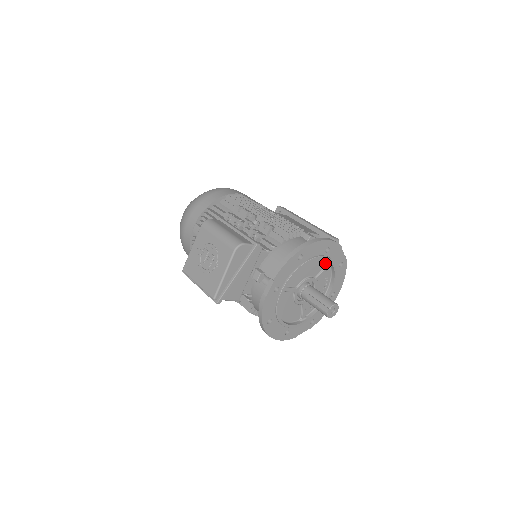
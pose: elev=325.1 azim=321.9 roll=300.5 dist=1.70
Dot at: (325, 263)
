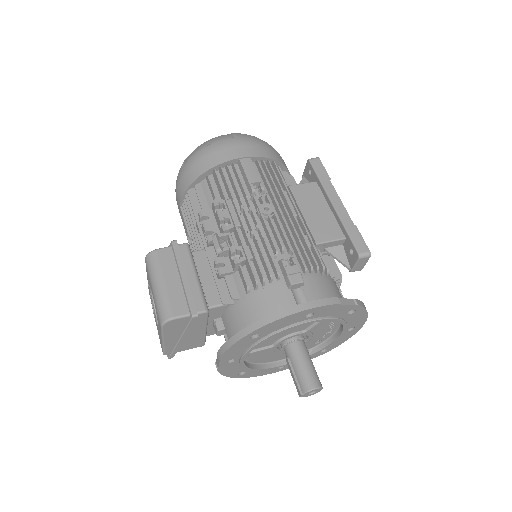
Dot at: occluded
